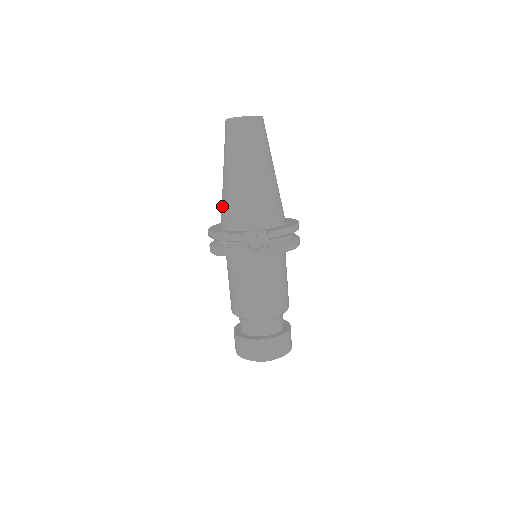
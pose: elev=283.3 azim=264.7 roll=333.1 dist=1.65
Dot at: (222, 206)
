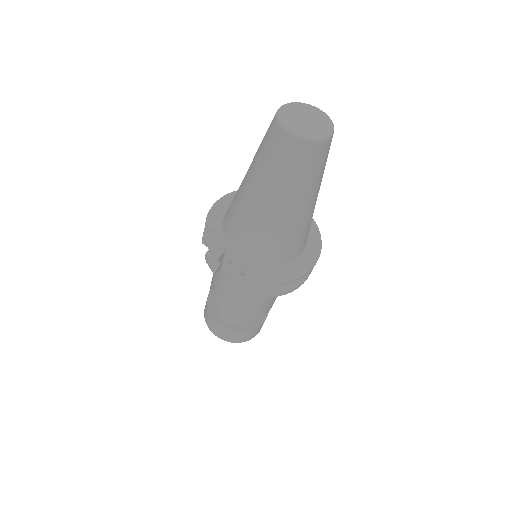
Dot at: occluded
